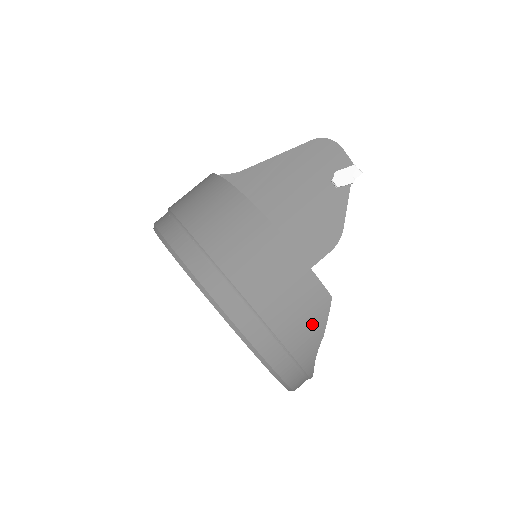
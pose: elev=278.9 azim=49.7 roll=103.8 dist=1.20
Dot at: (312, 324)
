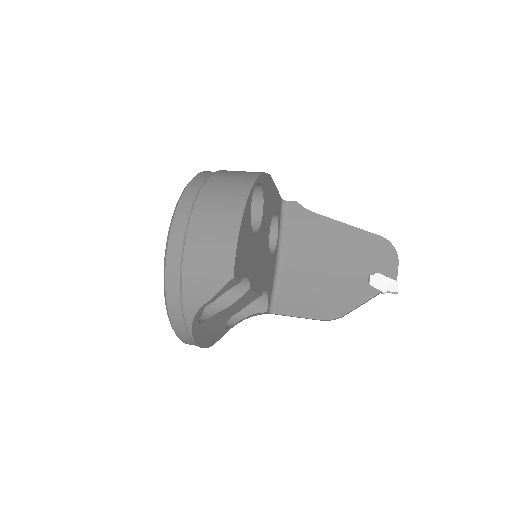
Dot at: (208, 282)
